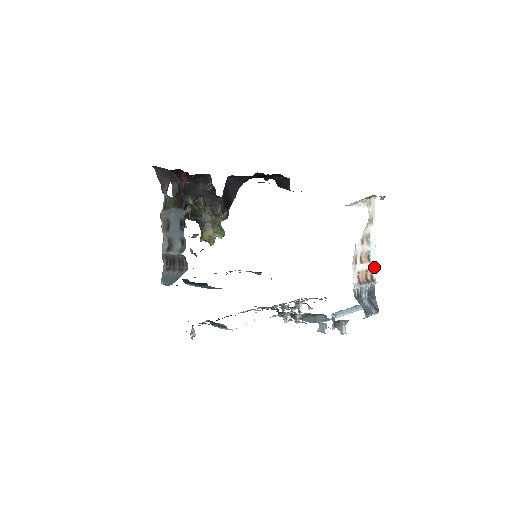
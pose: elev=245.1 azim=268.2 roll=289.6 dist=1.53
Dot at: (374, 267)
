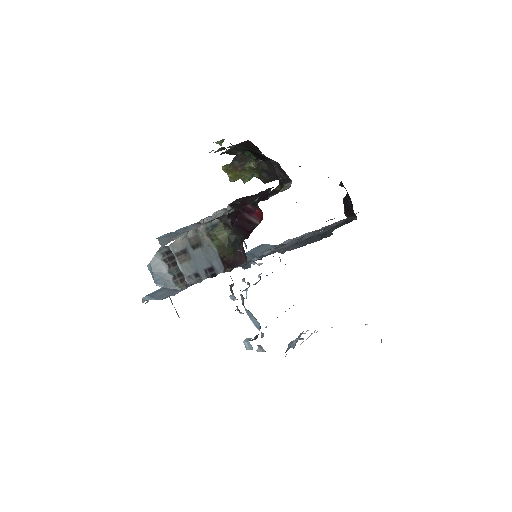
Dot at: occluded
